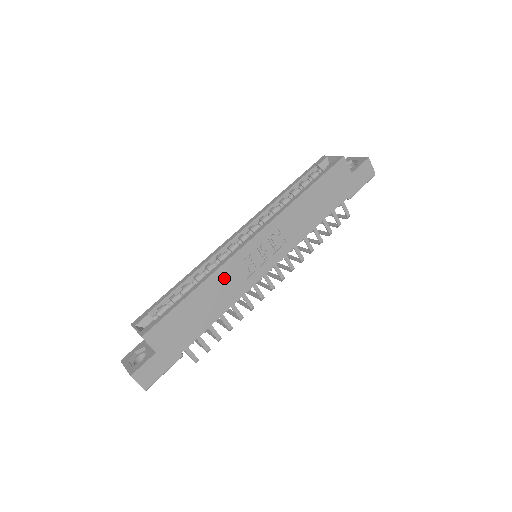
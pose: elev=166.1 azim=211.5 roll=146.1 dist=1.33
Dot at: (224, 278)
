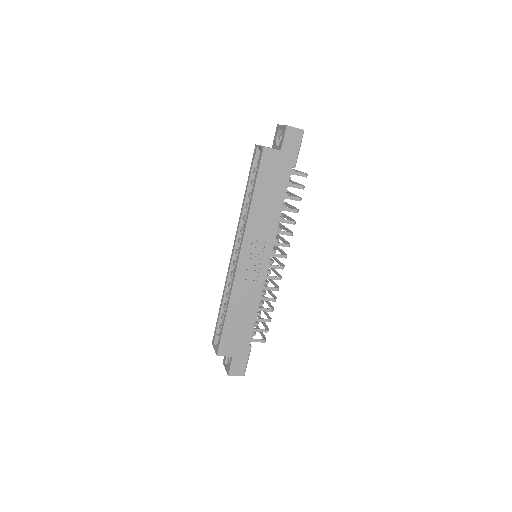
Dot at: (240, 292)
